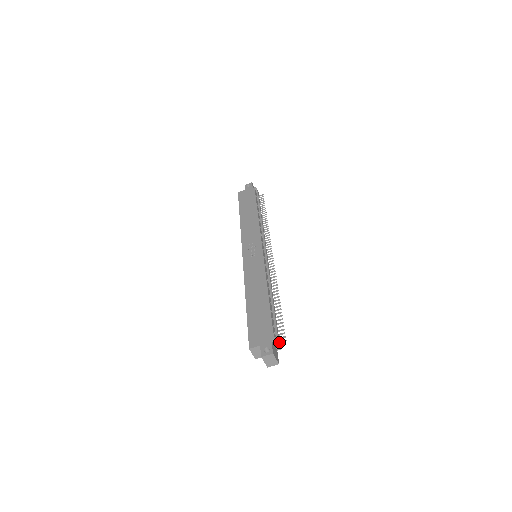
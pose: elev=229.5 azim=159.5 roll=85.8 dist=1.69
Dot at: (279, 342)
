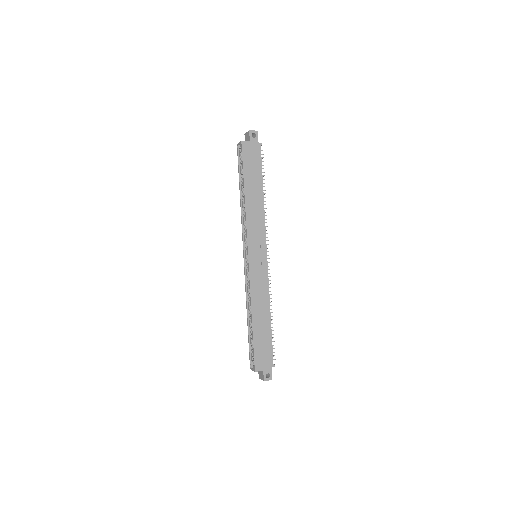
Dot at: occluded
